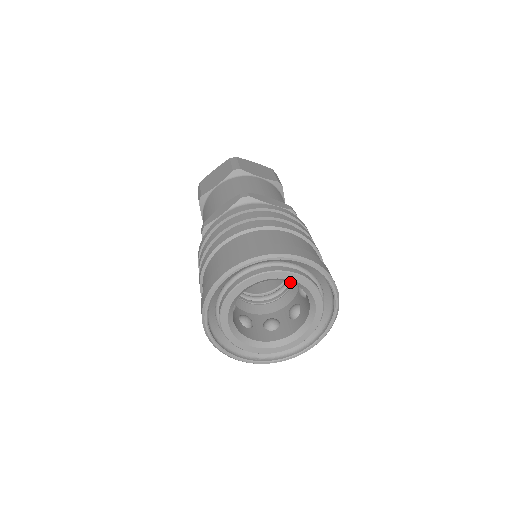
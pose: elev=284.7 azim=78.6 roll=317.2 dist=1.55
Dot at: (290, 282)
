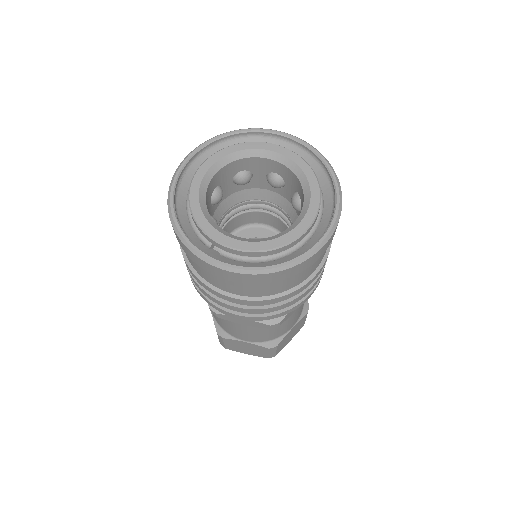
Dot at: occluded
